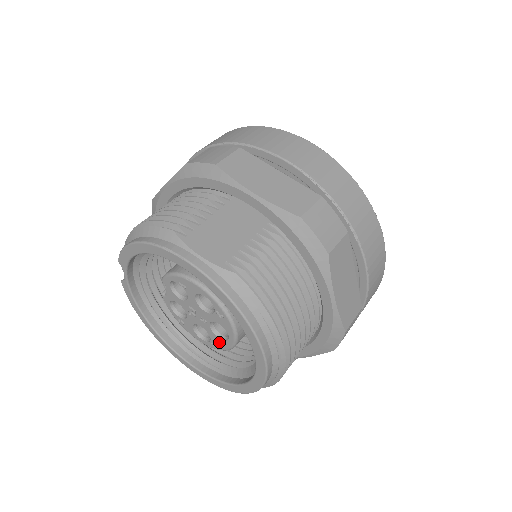
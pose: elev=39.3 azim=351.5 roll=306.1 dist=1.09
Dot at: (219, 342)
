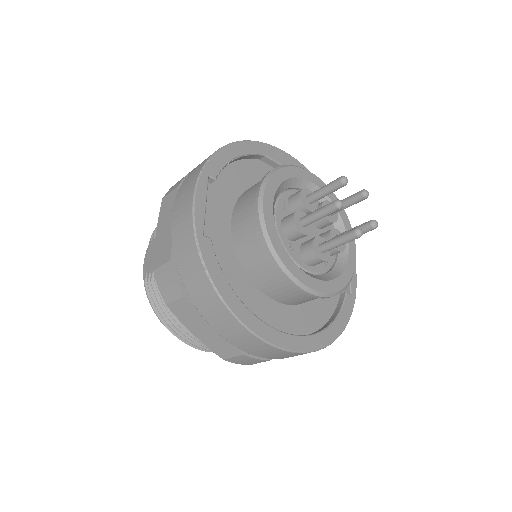
Dot at: occluded
